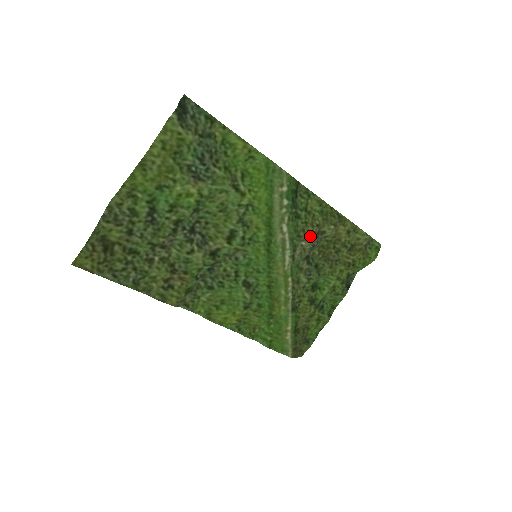
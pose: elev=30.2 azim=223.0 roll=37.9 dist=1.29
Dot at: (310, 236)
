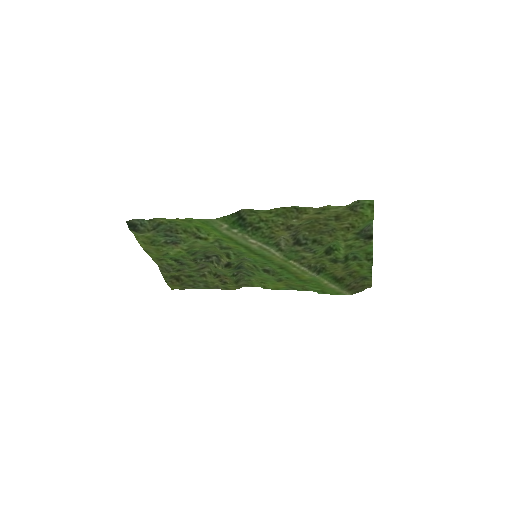
Dot at: (282, 233)
